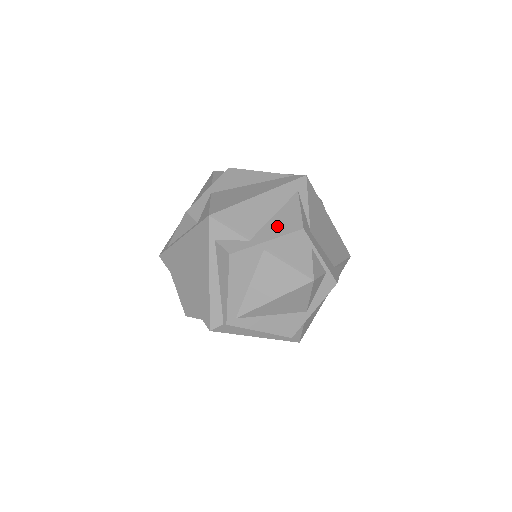
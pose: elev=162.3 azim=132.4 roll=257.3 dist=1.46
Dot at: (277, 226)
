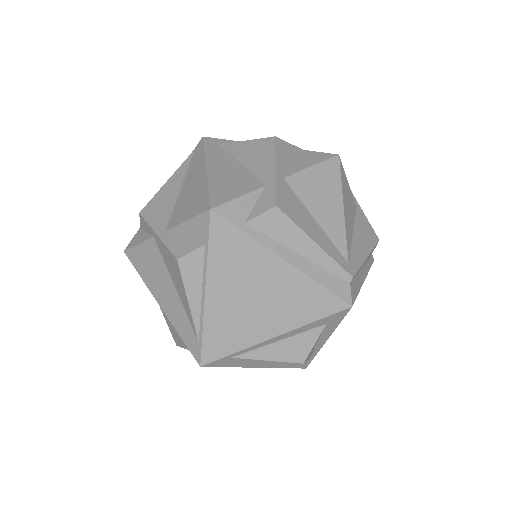
Dot at: (258, 160)
